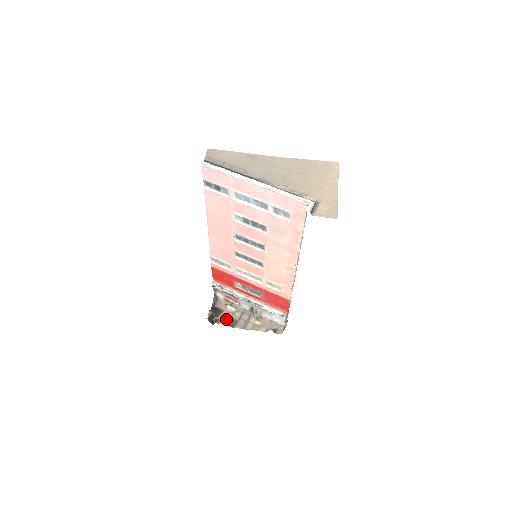
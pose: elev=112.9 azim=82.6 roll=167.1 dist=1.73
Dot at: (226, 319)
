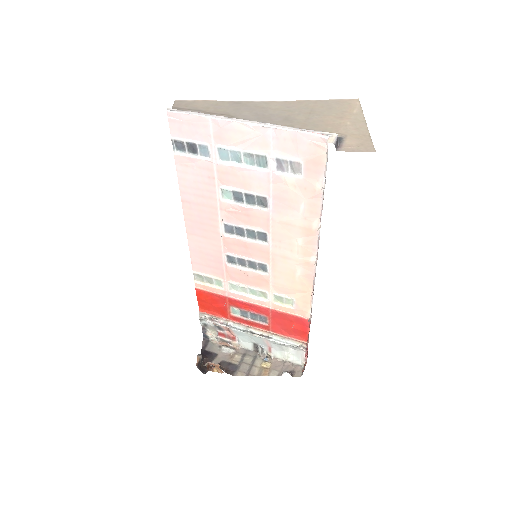
Dot at: (222, 365)
